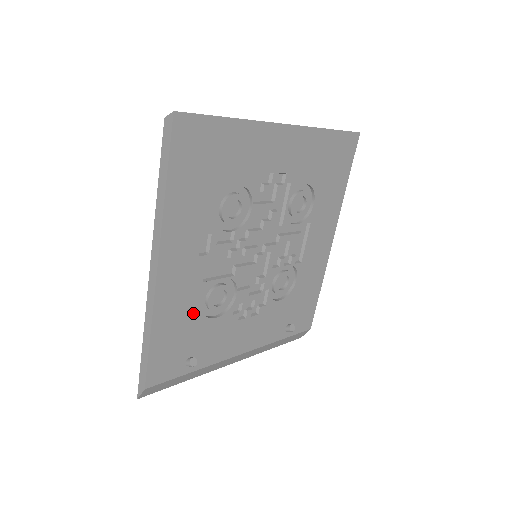
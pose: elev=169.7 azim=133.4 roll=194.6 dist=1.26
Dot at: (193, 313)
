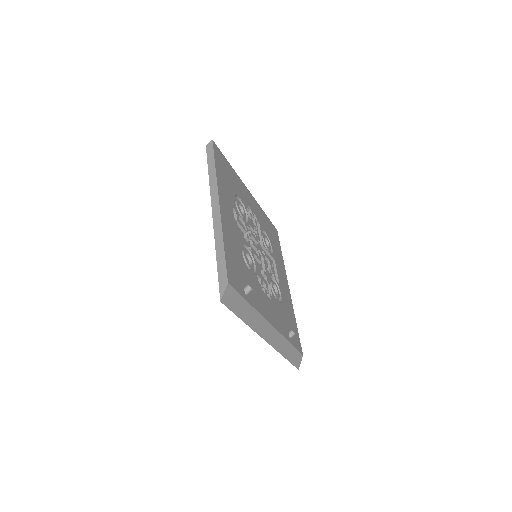
Dot at: (239, 253)
